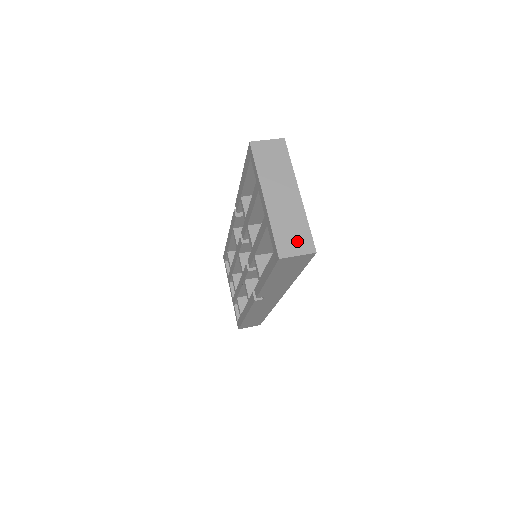
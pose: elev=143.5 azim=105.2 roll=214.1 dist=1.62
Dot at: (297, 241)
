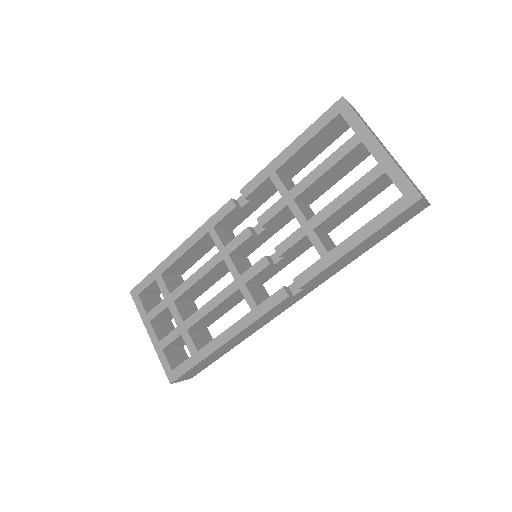
Dot at: (418, 189)
